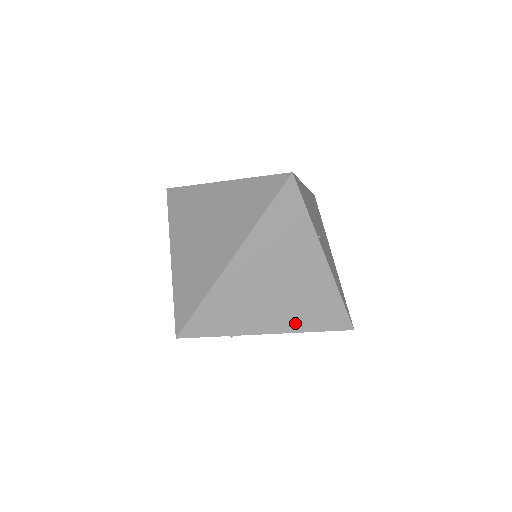
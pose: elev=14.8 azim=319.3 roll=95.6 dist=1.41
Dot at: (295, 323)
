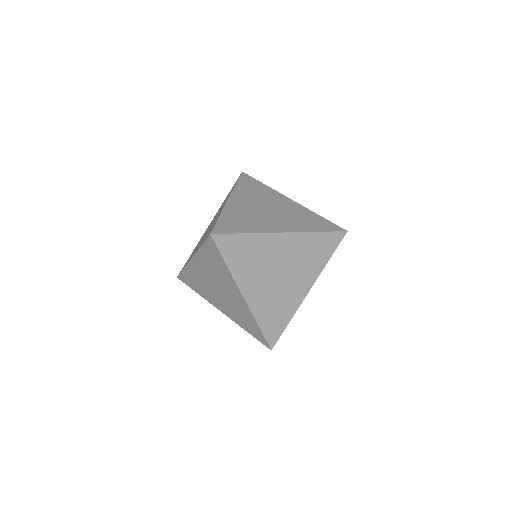
Dot at: (313, 272)
